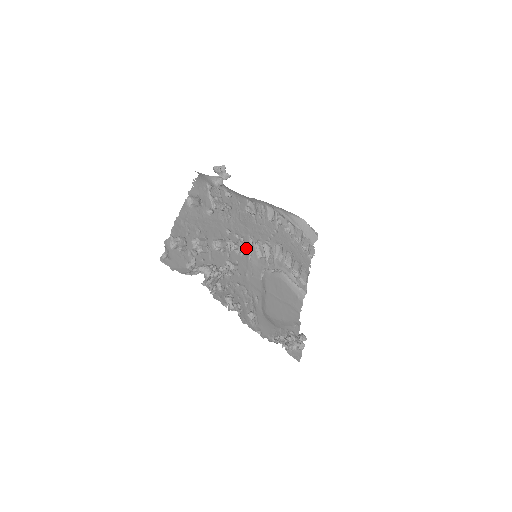
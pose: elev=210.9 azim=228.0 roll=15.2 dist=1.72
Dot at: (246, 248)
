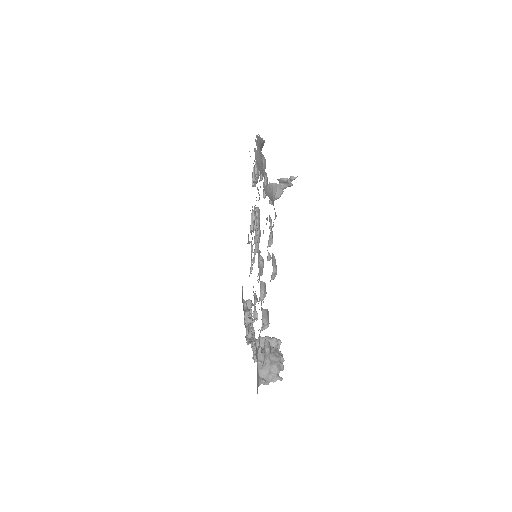
Dot at: occluded
